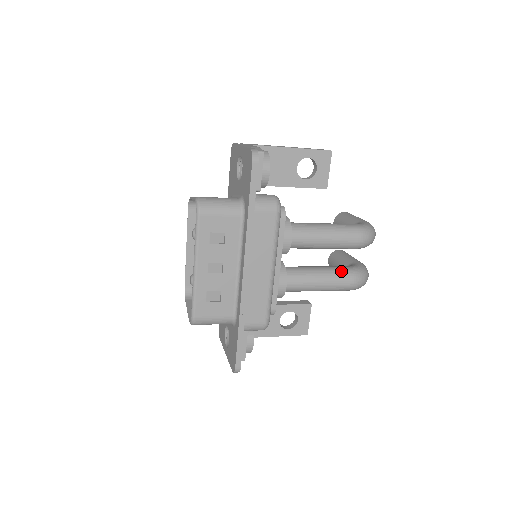
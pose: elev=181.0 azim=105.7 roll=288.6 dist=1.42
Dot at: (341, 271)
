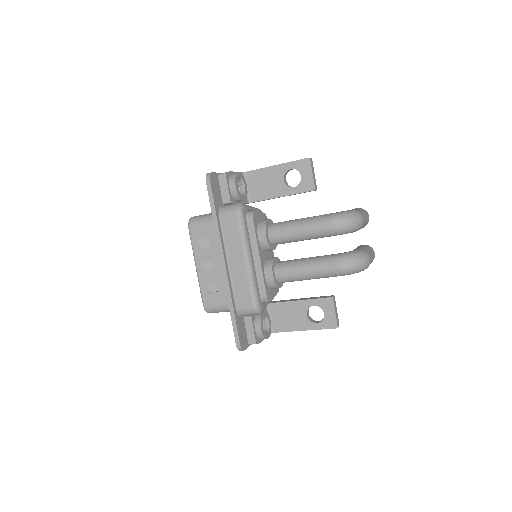
Dot at: (326, 258)
